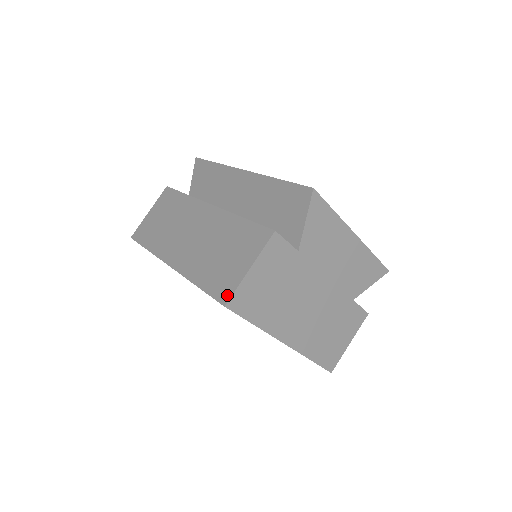
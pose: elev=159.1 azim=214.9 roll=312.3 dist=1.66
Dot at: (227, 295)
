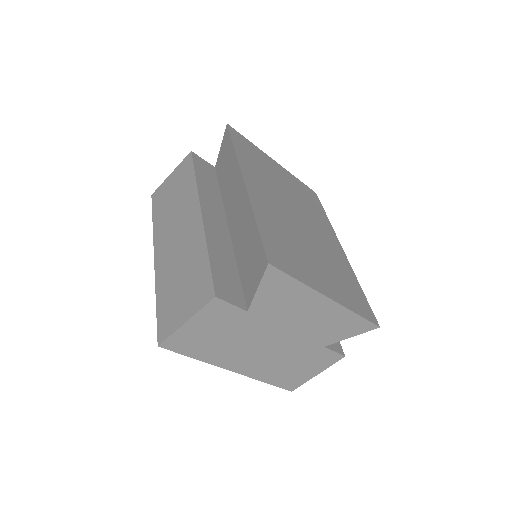
Dot at: (163, 336)
